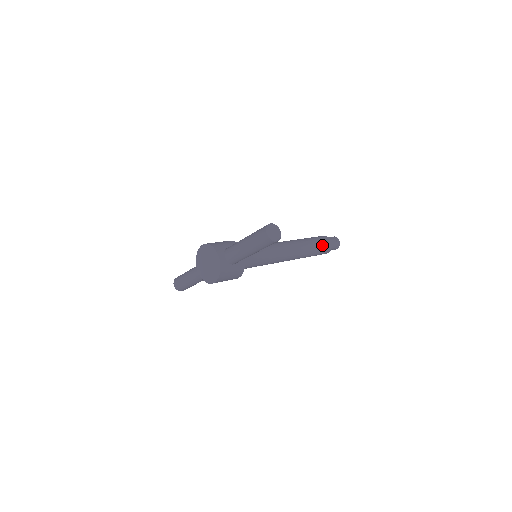
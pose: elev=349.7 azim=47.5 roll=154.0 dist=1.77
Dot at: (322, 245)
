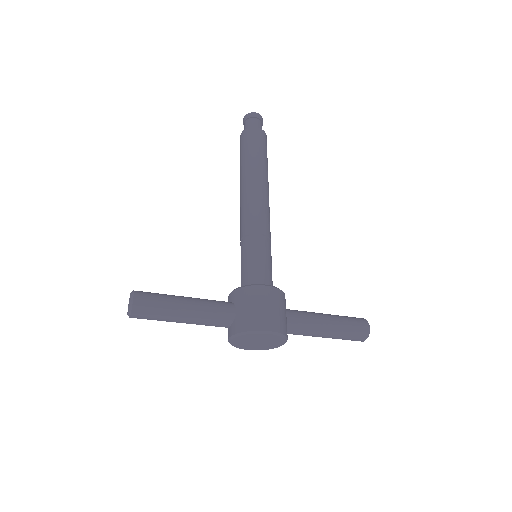
Dot at: occluded
